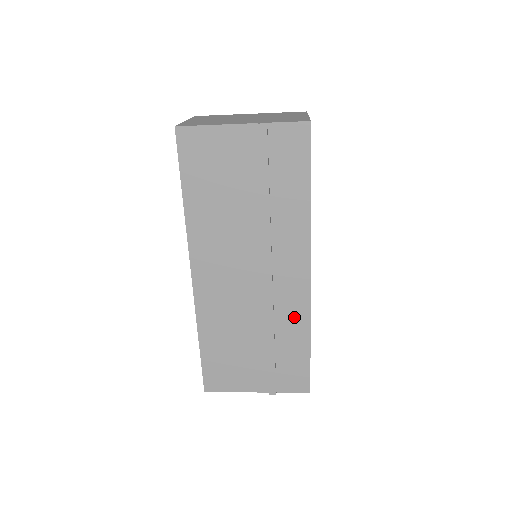
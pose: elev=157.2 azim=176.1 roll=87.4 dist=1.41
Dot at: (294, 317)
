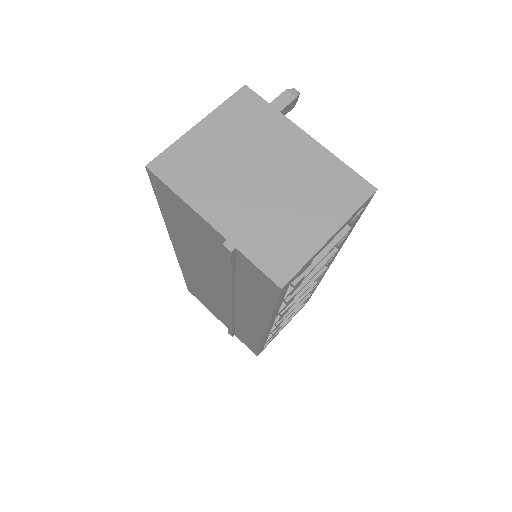
Dot at: (250, 332)
